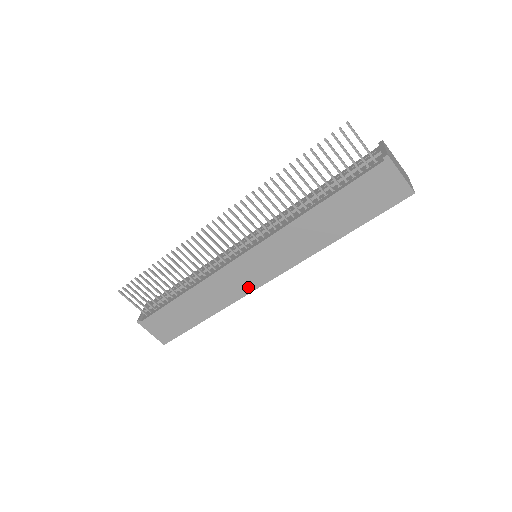
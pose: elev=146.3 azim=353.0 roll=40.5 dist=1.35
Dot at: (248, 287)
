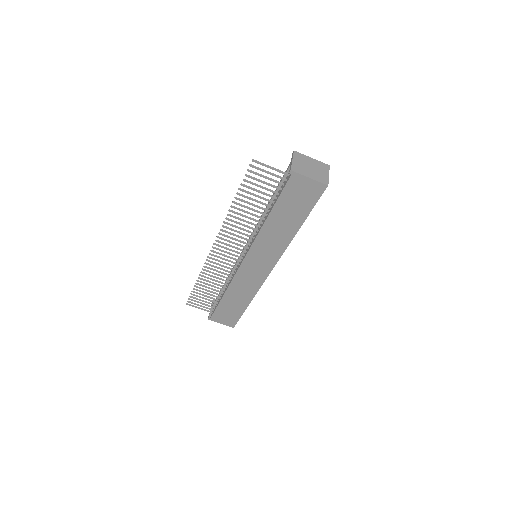
Dot at: (260, 279)
